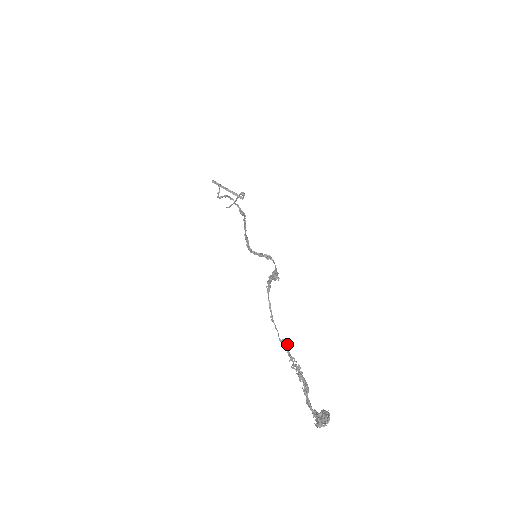
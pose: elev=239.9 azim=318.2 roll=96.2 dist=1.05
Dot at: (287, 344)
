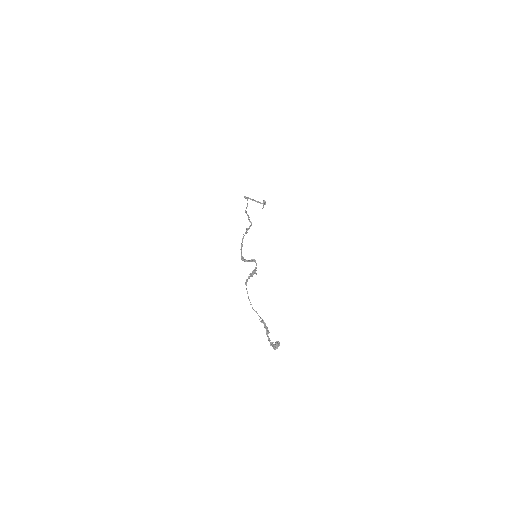
Dot at: (256, 311)
